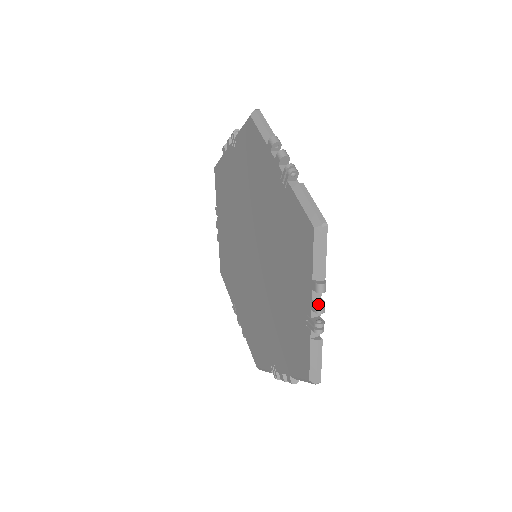
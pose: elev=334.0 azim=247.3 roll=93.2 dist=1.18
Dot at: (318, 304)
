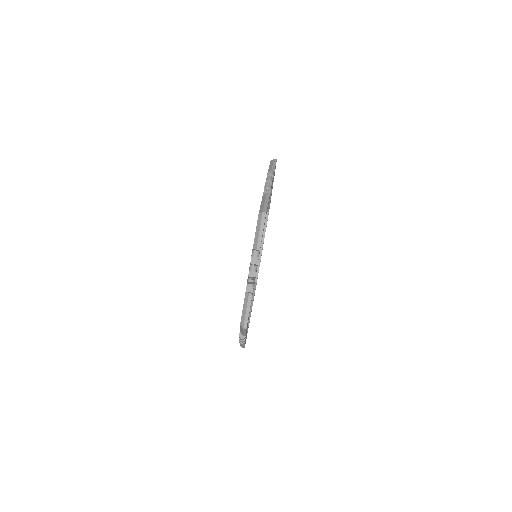
Dot at: (240, 340)
